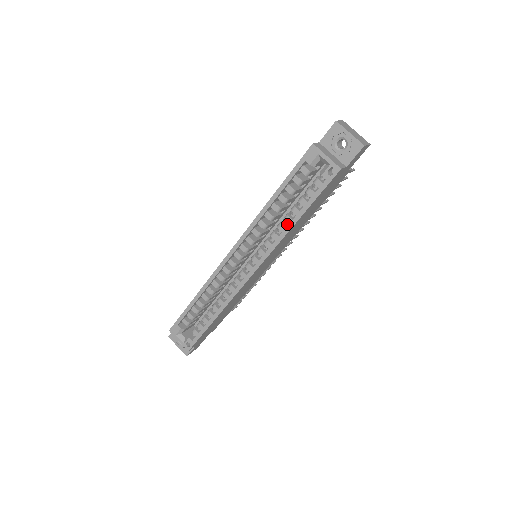
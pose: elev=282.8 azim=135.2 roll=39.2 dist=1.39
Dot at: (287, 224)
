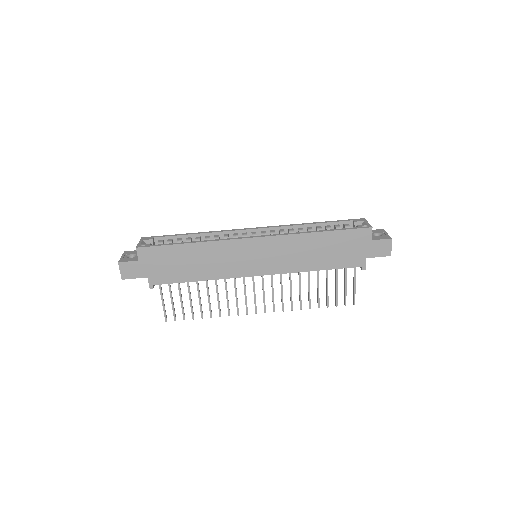
Dot at: occluded
